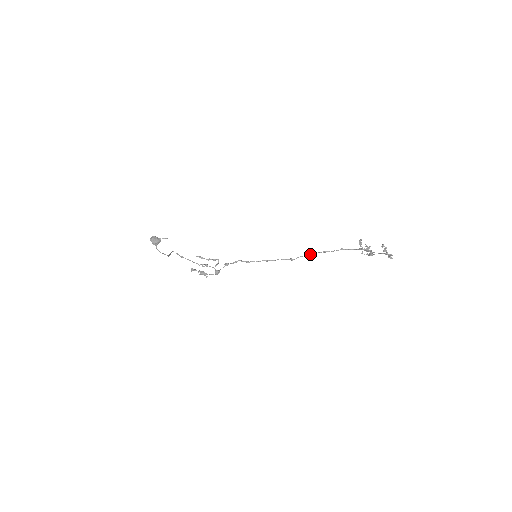
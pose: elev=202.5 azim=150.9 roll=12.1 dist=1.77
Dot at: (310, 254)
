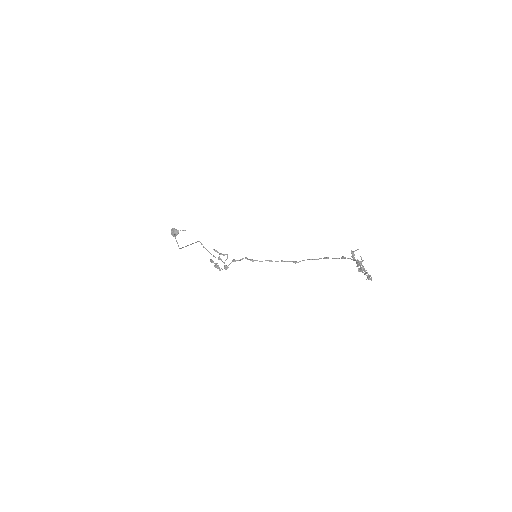
Dot at: (312, 259)
